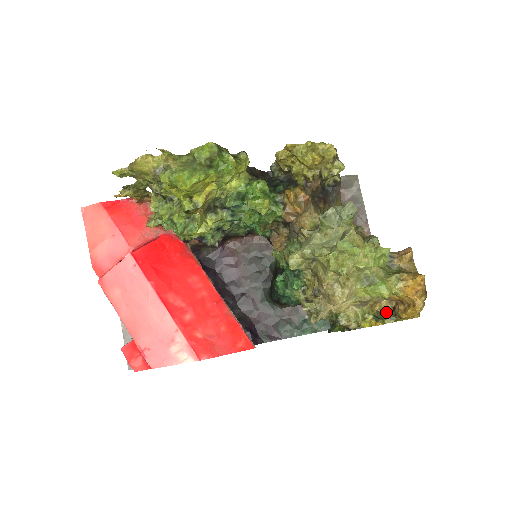
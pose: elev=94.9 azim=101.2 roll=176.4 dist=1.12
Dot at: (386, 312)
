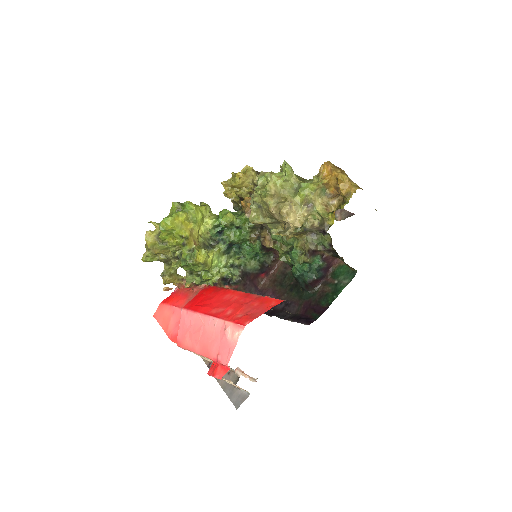
Dot at: (339, 205)
